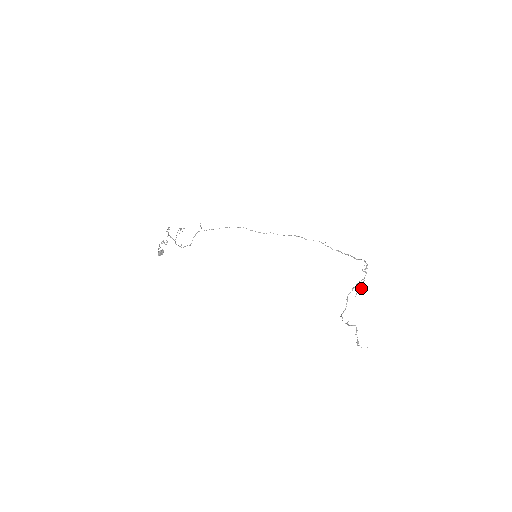
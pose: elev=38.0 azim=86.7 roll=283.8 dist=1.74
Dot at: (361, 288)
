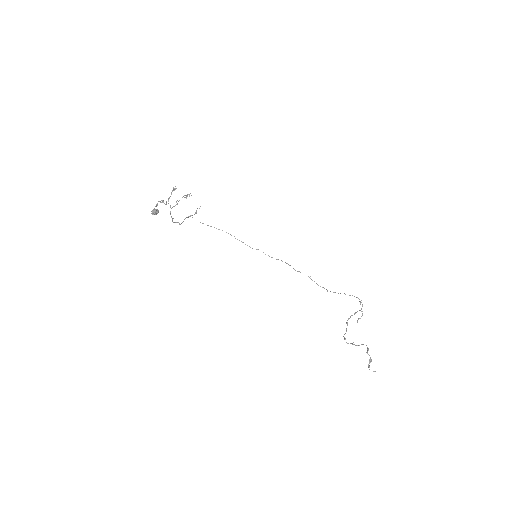
Dot at: occluded
